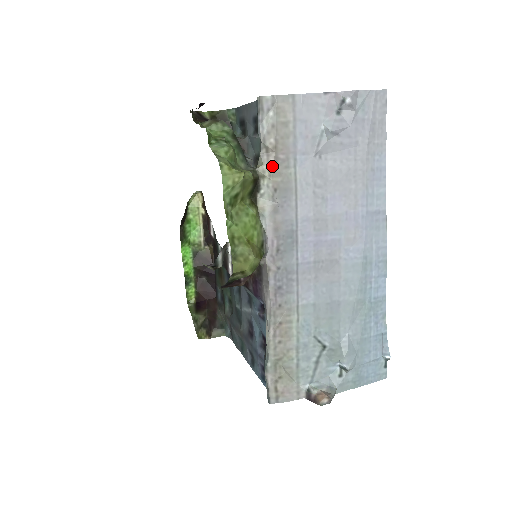
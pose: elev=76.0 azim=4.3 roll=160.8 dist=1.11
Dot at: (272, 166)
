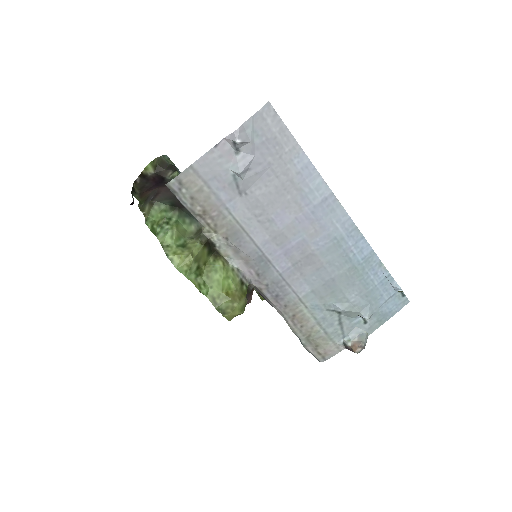
Dot at: (212, 225)
